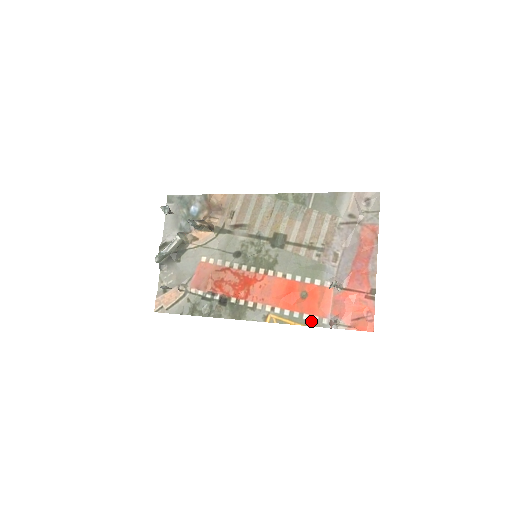
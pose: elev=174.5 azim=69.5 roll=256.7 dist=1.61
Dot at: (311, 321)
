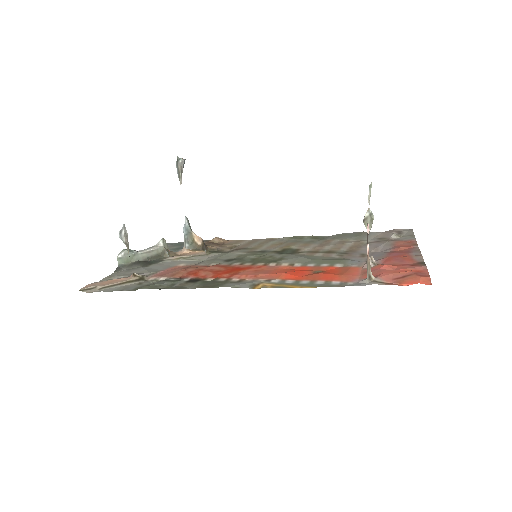
Dot at: (328, 284)
